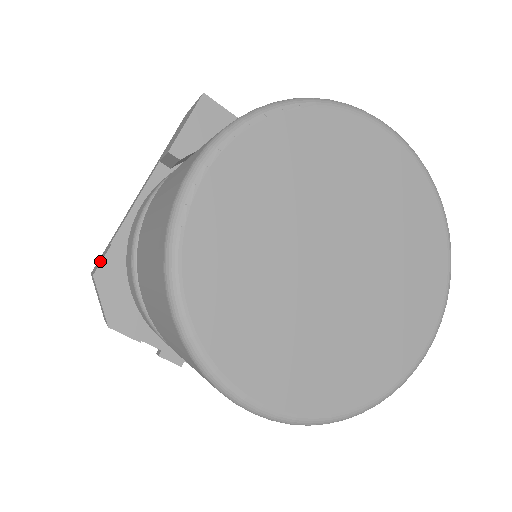
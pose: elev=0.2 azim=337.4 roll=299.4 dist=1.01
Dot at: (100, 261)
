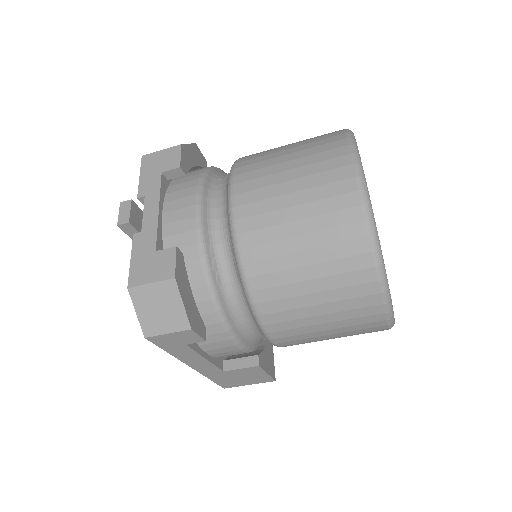
Dot at: occluded
